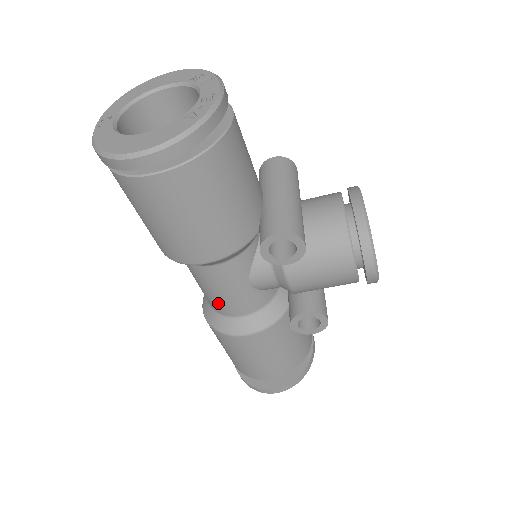
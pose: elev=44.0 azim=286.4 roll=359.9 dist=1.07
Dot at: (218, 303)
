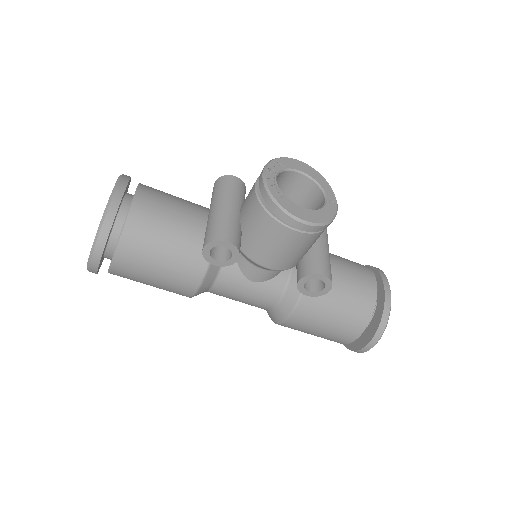
Dot at: (253, 305)
